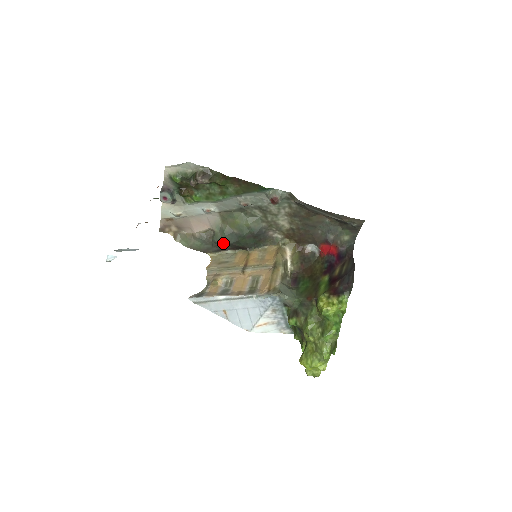
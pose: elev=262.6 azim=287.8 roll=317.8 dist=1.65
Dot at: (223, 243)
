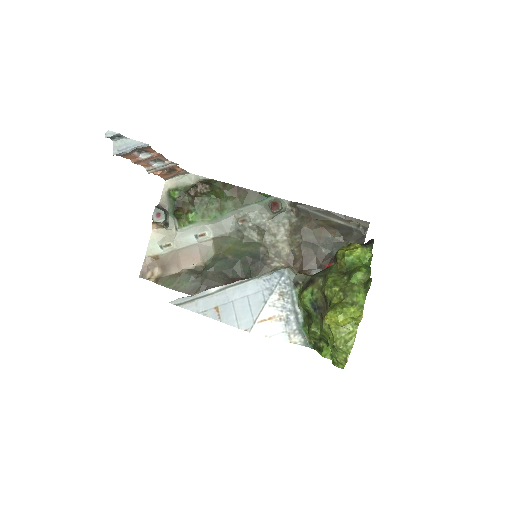
Dot at: (214, 273)
